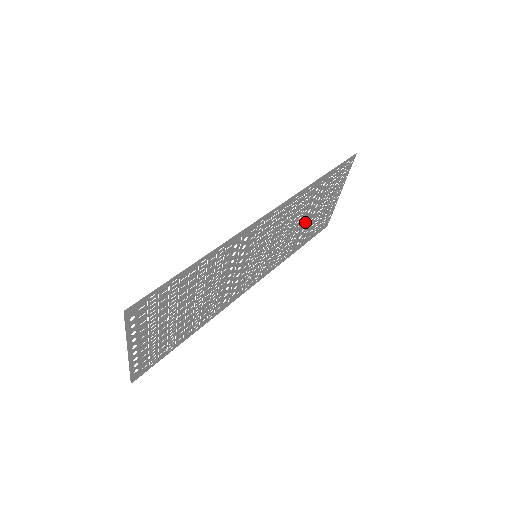
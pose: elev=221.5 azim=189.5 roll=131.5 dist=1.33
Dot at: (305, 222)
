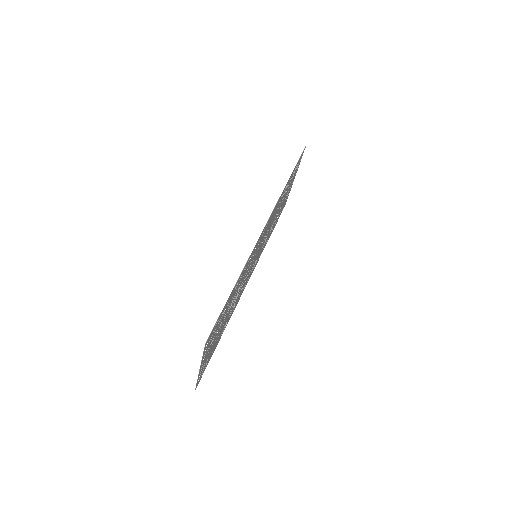
Dot at: (278, 212)
